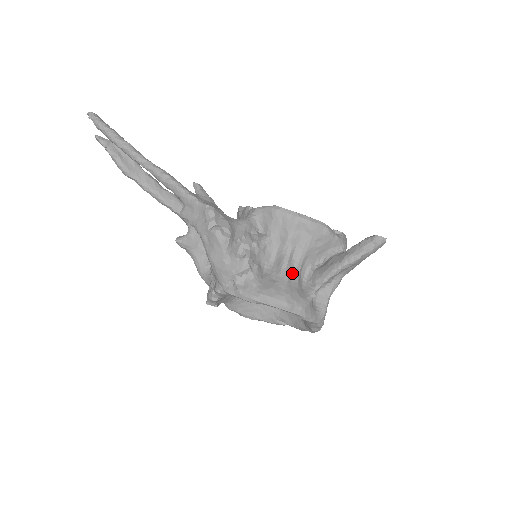
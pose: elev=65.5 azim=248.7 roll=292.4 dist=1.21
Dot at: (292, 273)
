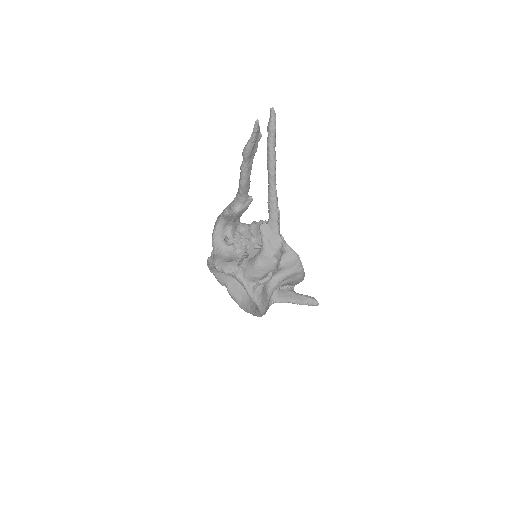
Dot at: (273, 291)
